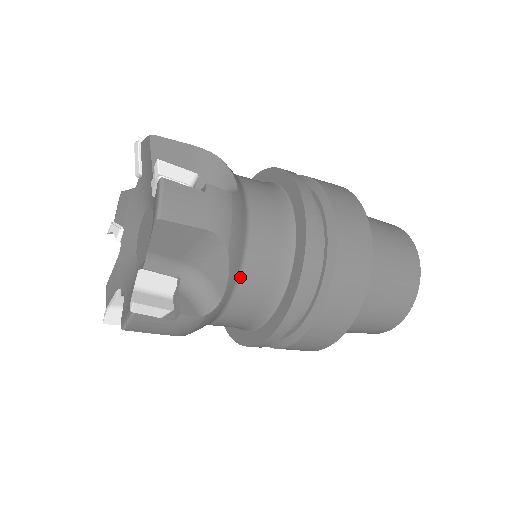
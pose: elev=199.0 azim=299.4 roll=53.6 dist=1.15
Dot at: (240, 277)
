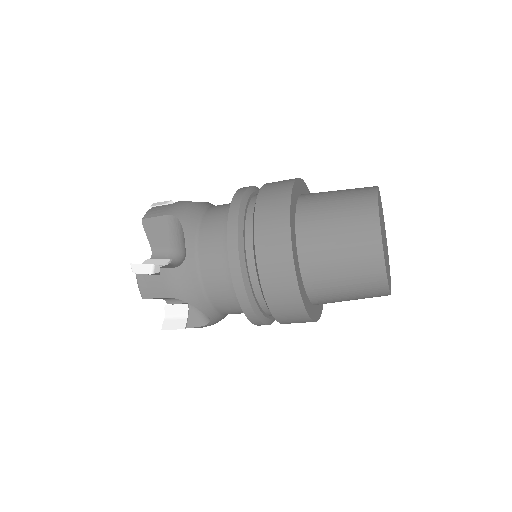
Dot at: (213, 306)
